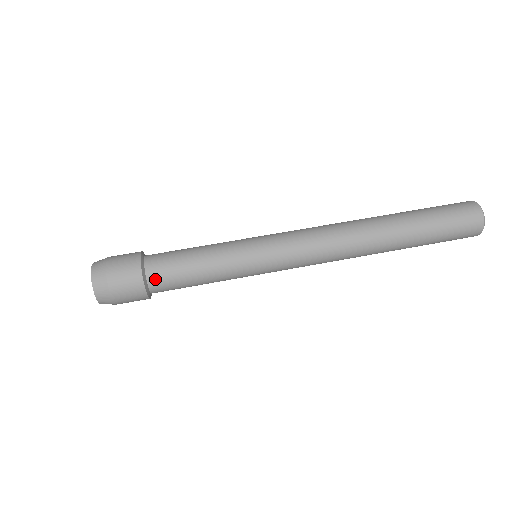
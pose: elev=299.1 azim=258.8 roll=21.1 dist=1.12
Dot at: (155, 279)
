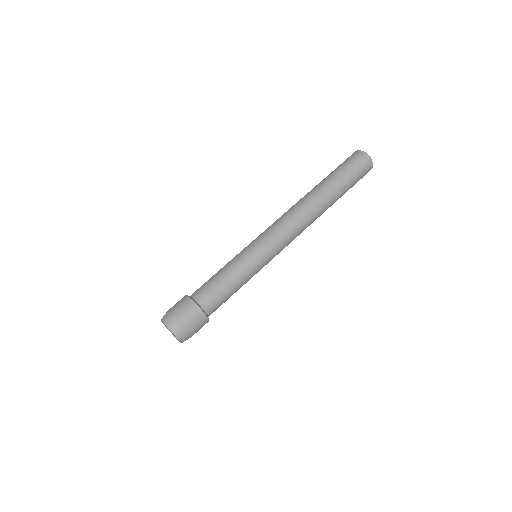
Dot at: (200, 297)
